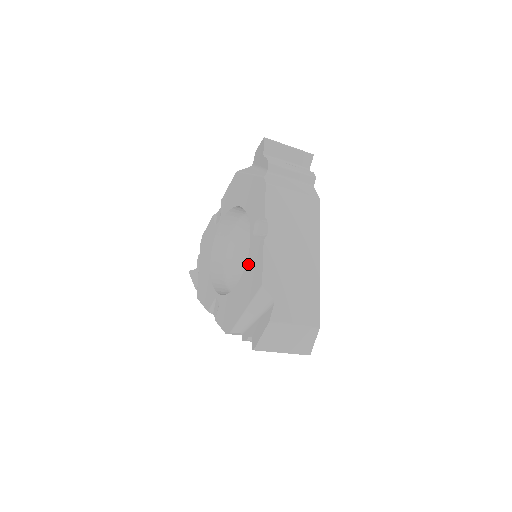
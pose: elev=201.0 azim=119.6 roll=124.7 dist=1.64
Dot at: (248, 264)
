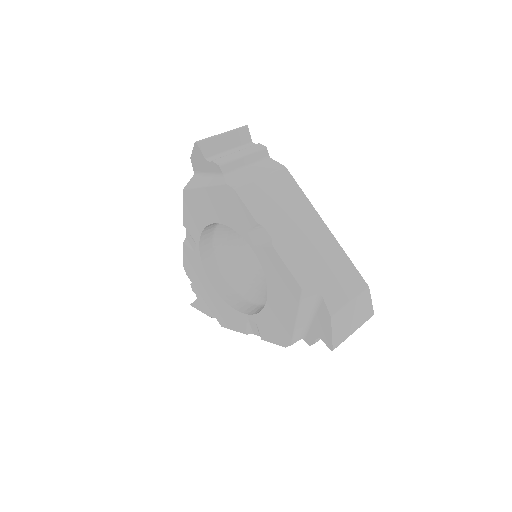
Dot at: (268, 276)
